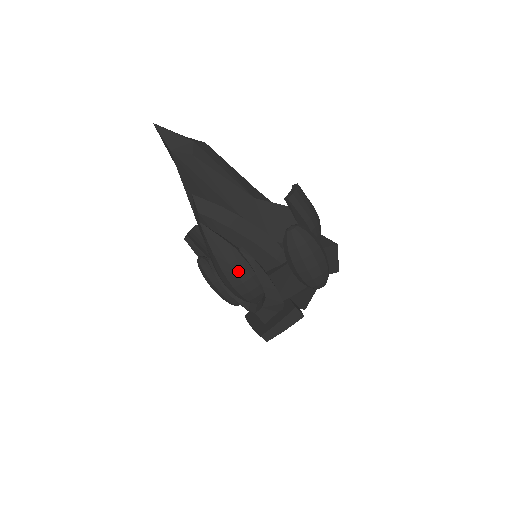
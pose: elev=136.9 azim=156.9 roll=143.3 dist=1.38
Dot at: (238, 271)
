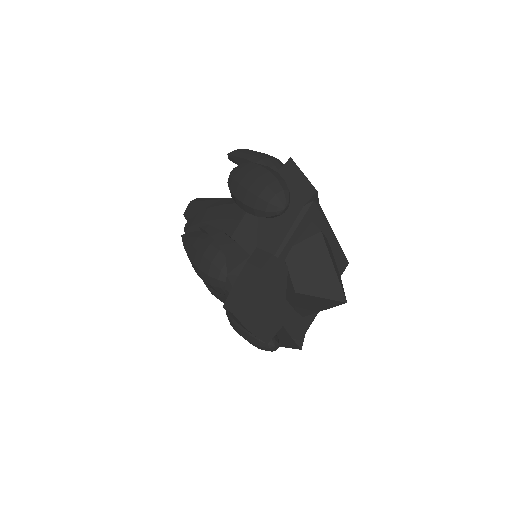
Dot at: (198, 247)
